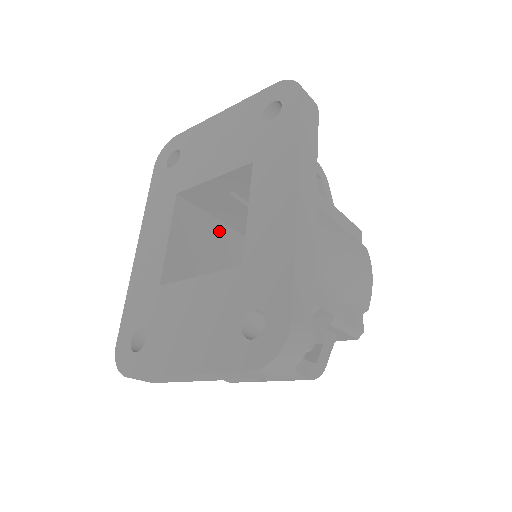
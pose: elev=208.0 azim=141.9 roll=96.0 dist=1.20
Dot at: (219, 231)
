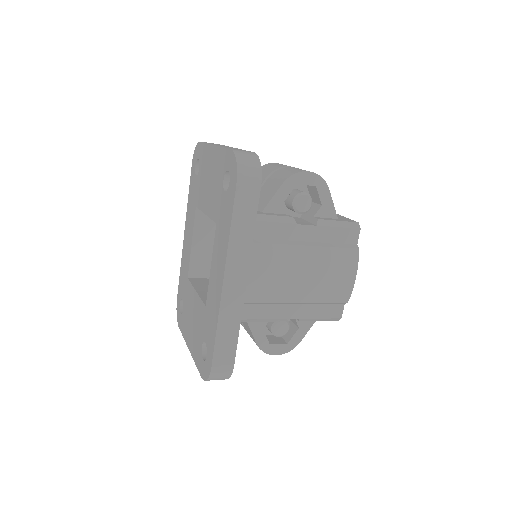
Dot at: occluded
